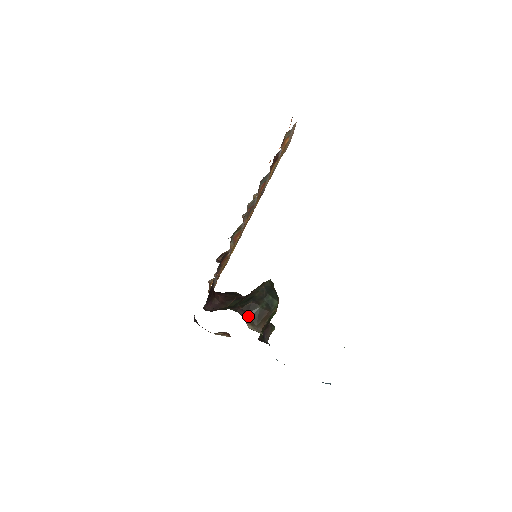
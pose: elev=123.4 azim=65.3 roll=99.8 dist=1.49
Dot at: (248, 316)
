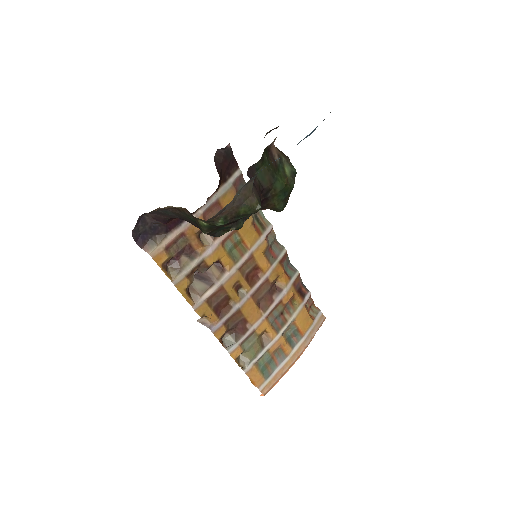
Dot at: occluded
